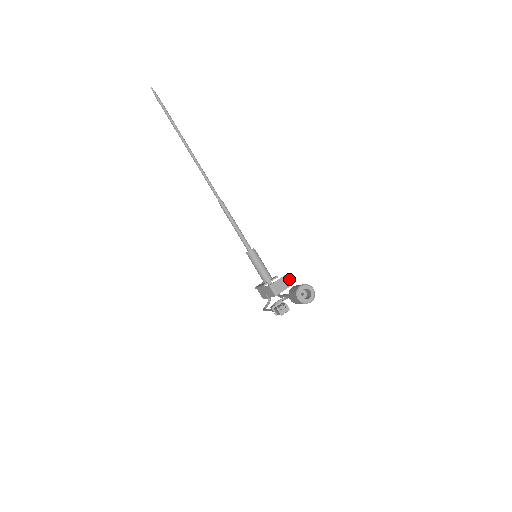
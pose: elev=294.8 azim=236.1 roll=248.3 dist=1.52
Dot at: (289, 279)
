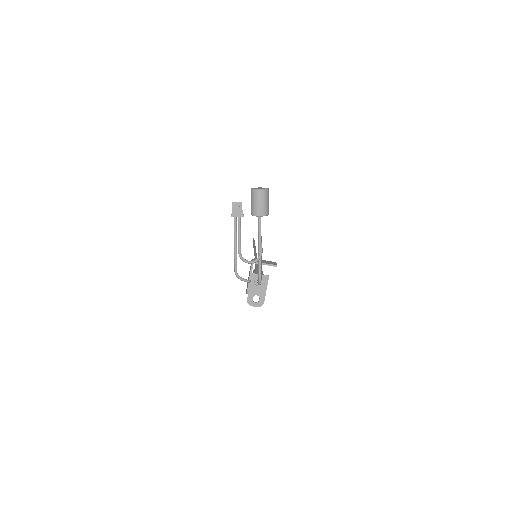
Dot at: (274, 263)
